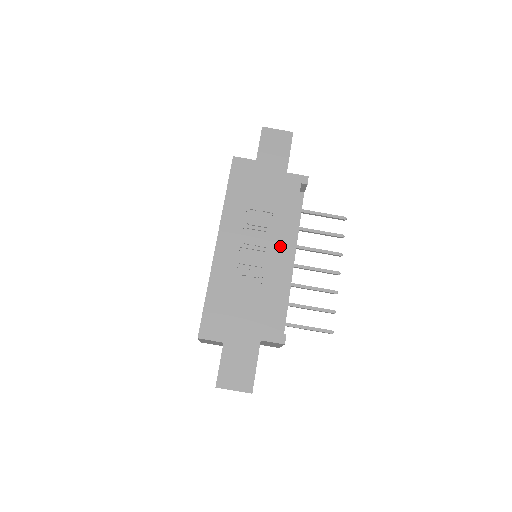
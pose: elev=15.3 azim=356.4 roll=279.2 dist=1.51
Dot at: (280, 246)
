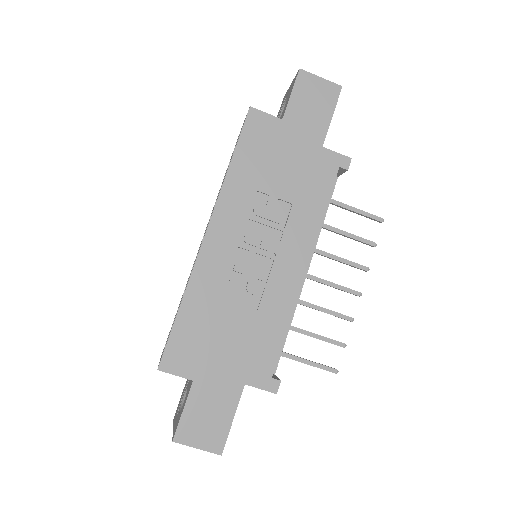
Dot at: (294, 254)
